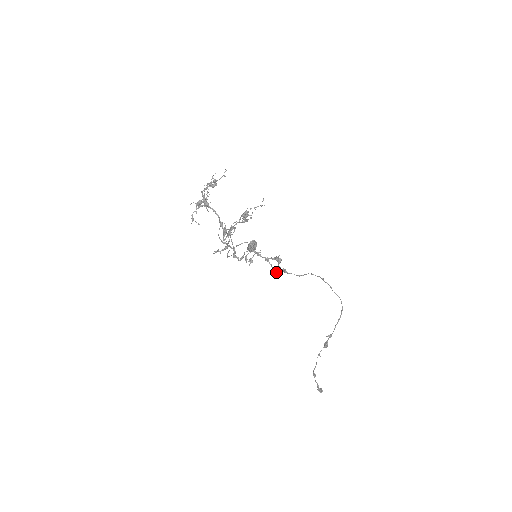
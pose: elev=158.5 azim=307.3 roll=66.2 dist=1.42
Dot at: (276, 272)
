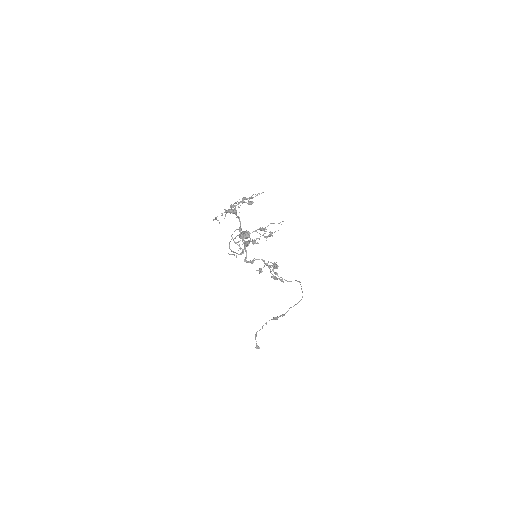
Dot at: (274, 279)
